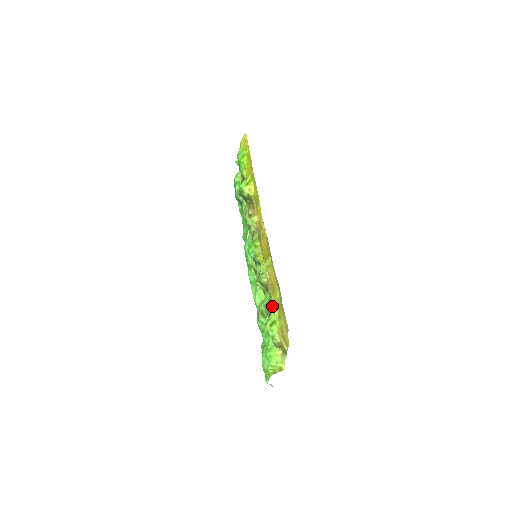
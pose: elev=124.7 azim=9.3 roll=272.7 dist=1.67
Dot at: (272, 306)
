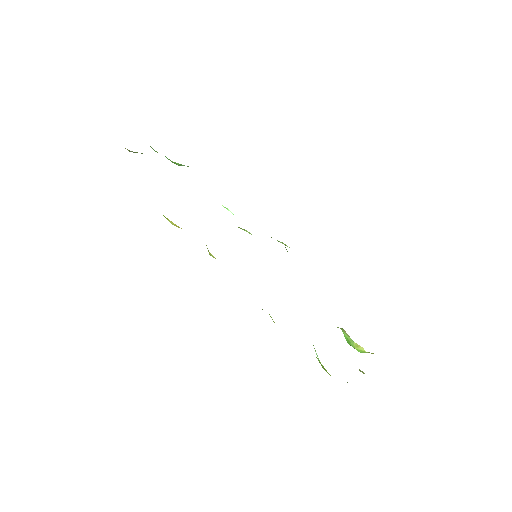
Dot at: occluded
